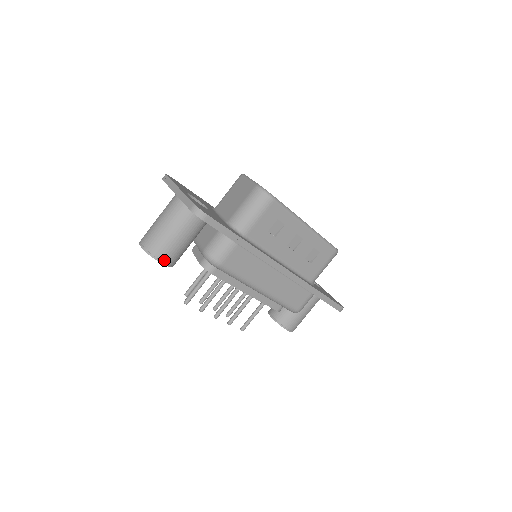
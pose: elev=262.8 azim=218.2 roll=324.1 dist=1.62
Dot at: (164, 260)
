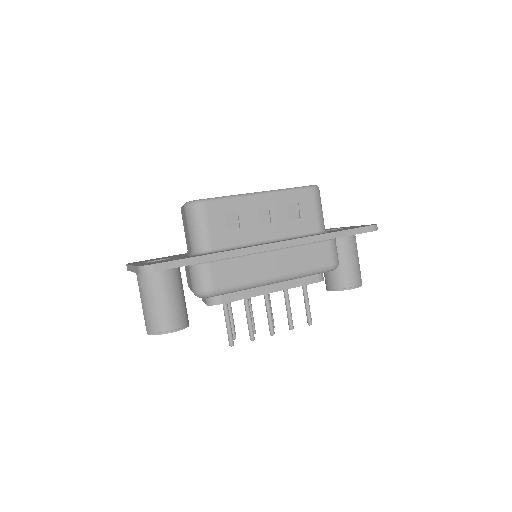
Dot at: (171, 328)
